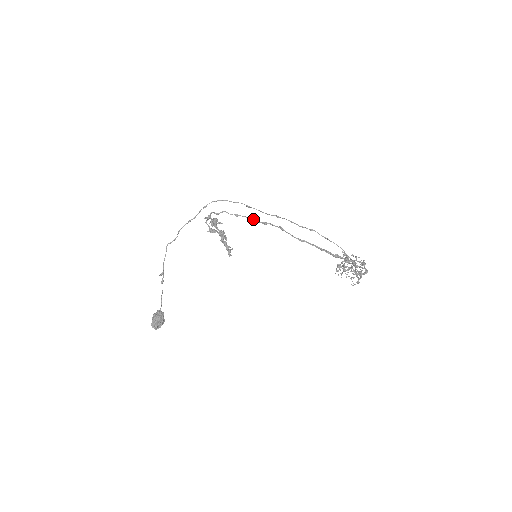
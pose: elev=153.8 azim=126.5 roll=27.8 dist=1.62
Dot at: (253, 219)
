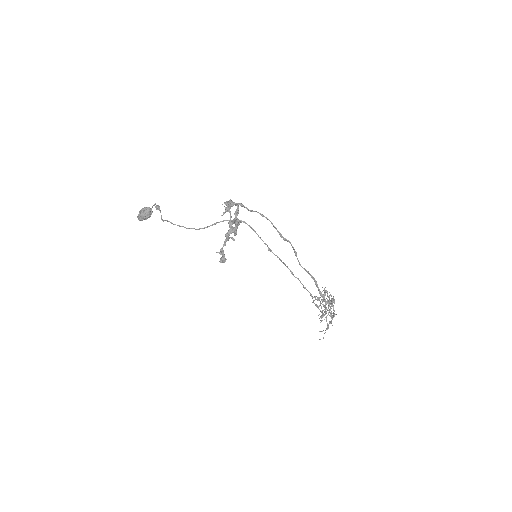
Dot at: occluded
